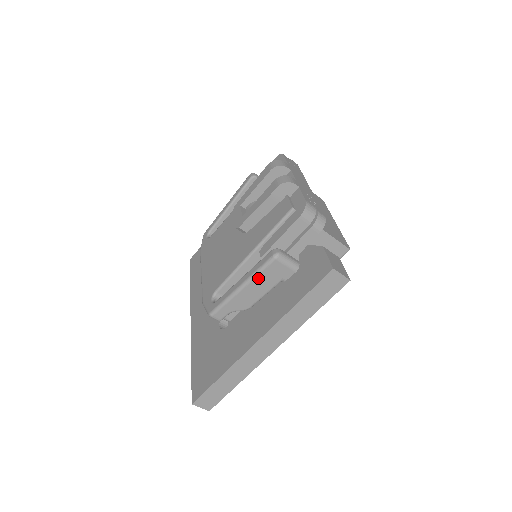
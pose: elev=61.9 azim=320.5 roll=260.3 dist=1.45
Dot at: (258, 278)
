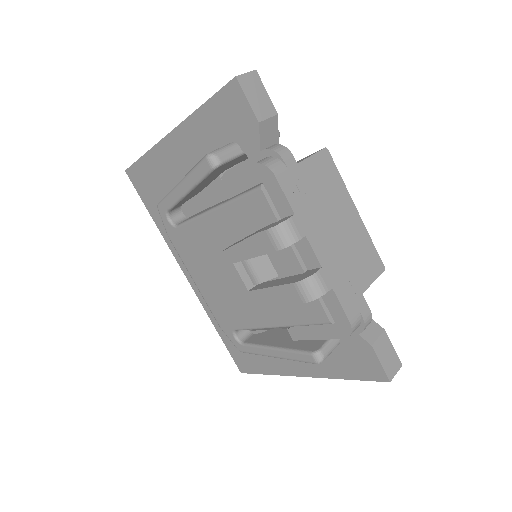
Dot at: occluded
